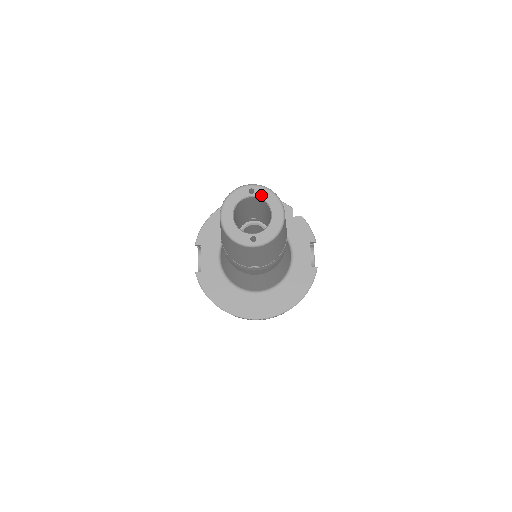
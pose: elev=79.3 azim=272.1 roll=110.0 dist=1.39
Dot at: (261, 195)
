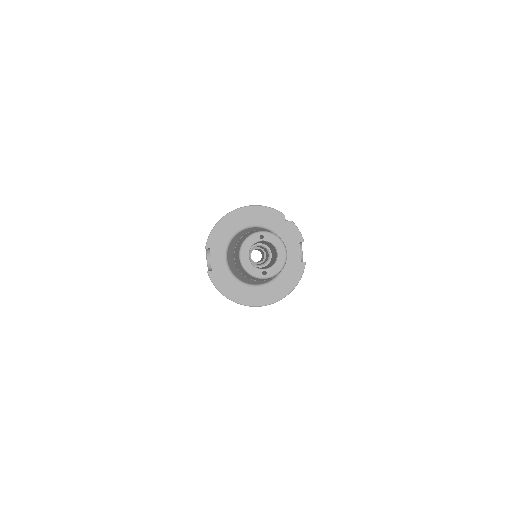
Dot at: (269, 240)
